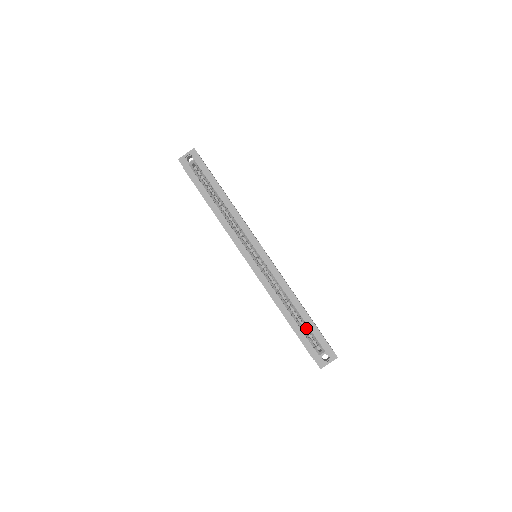
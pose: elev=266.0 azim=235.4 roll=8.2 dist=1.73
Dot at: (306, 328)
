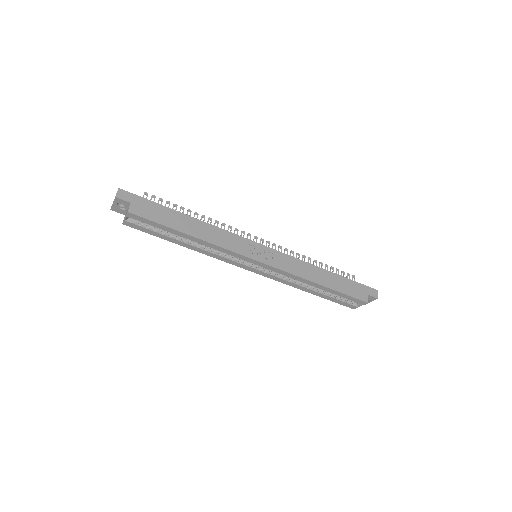
Dot at: occluded
